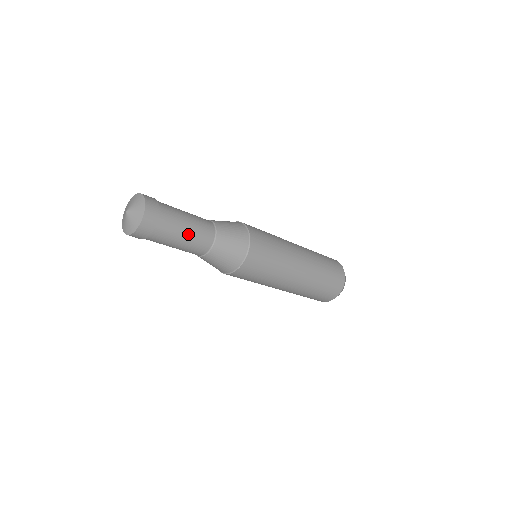
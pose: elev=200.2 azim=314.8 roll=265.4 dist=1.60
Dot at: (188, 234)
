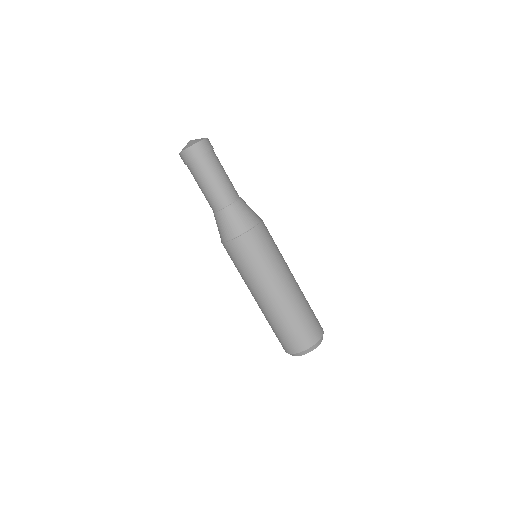
Dot at: (227, 175)
